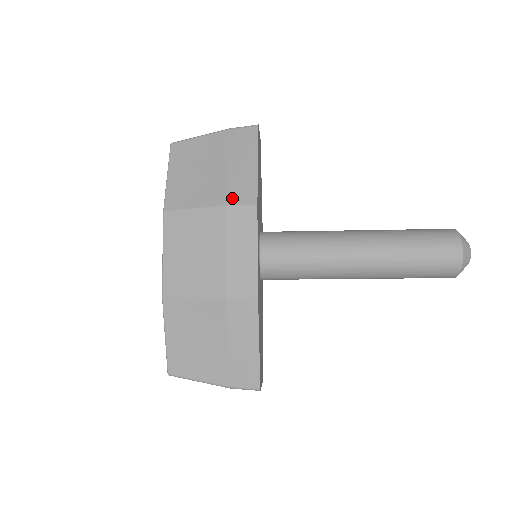
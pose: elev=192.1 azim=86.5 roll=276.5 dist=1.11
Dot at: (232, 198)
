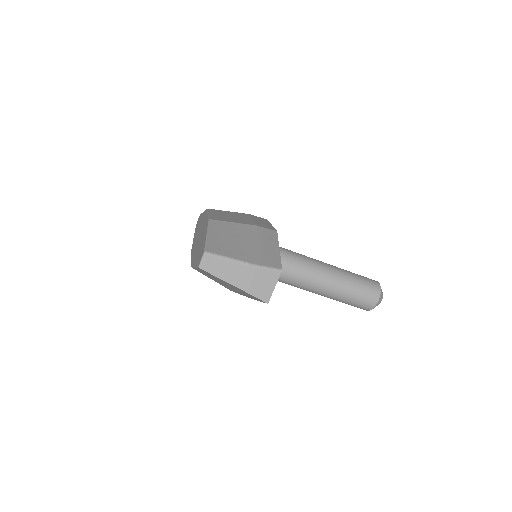
Dot at: occluded
